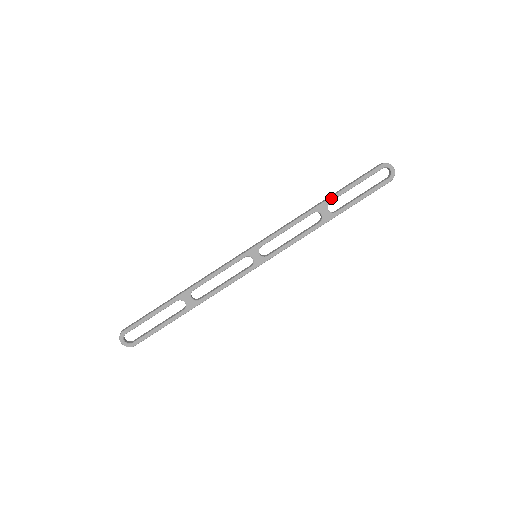
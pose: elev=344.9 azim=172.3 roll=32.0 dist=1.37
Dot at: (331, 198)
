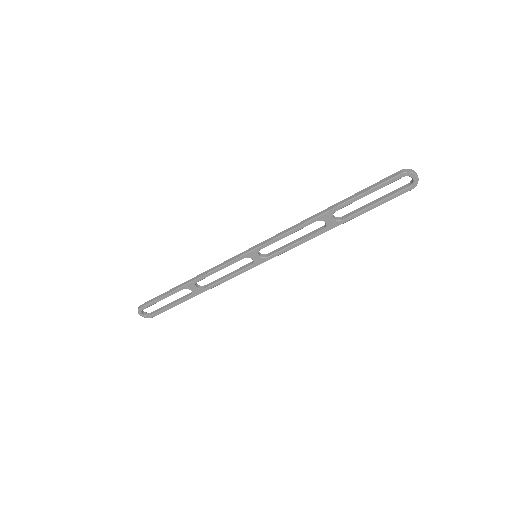
Dot at: (337, 208)
